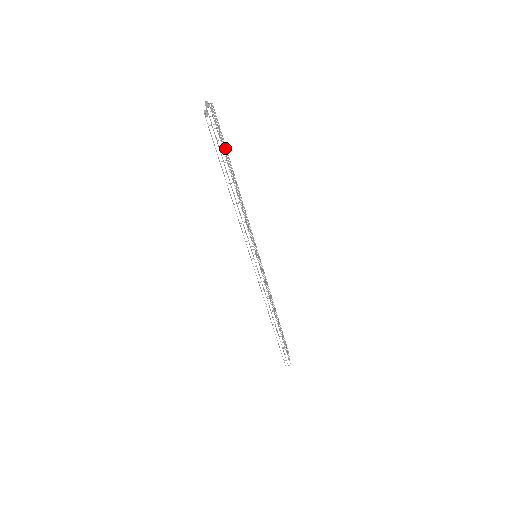
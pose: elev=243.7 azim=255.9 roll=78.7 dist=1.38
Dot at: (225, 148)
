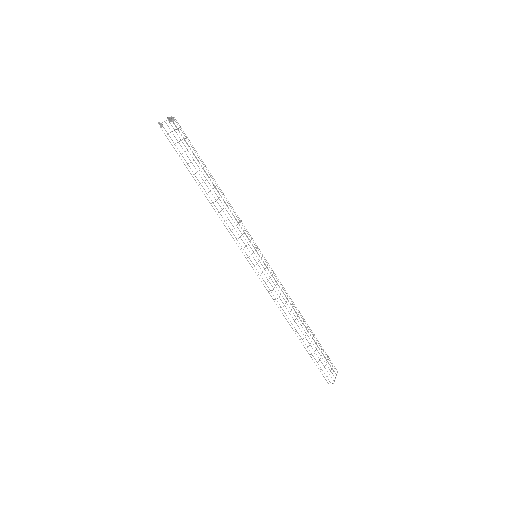
Dot at: (193, 153)
